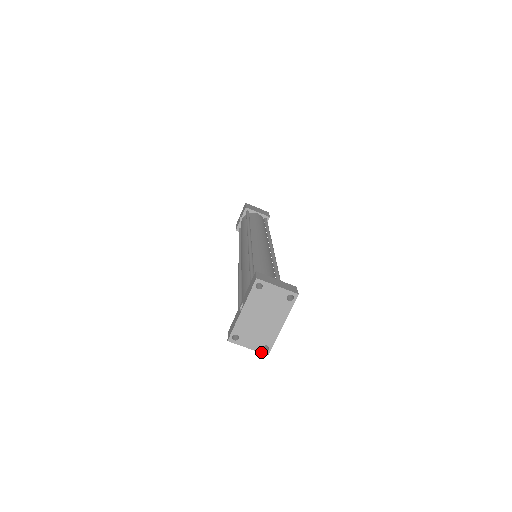
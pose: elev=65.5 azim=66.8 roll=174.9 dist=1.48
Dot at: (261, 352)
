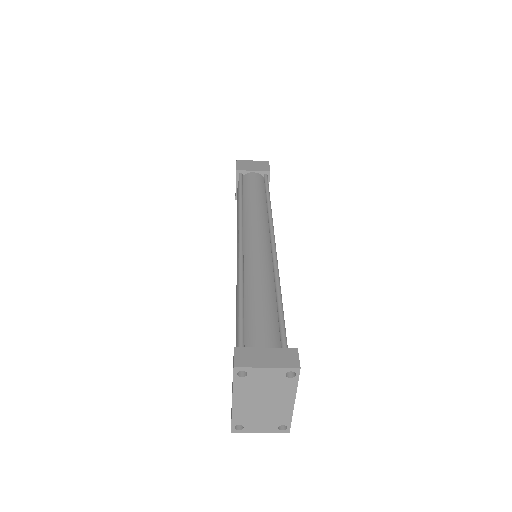
Dot at: (279, 432)
